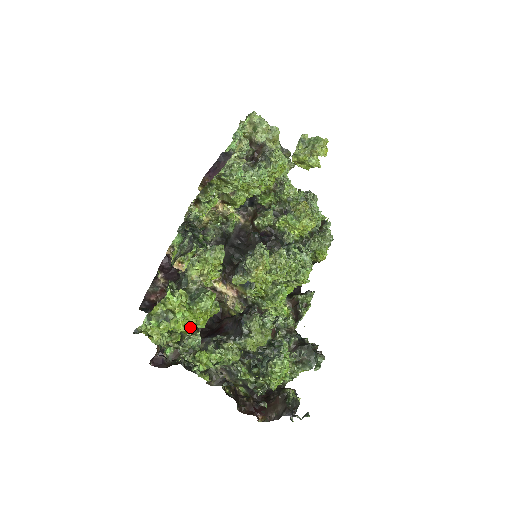
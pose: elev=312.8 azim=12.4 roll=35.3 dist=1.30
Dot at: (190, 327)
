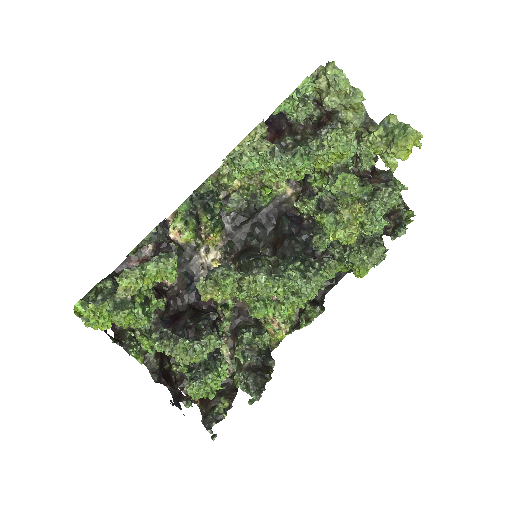
Dot at: occluded
